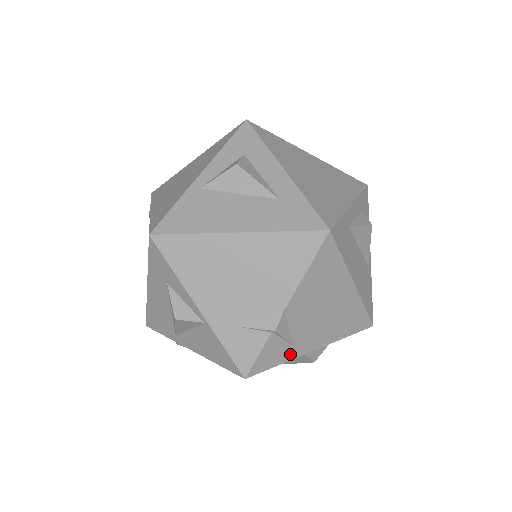
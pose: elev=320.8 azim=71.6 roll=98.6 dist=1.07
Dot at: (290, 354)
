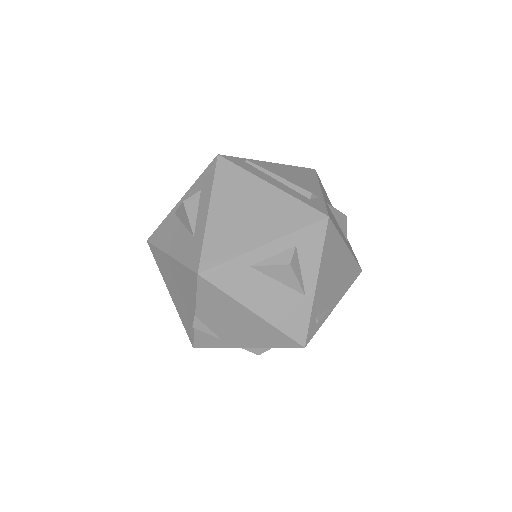
Dot at: (223, 344)
